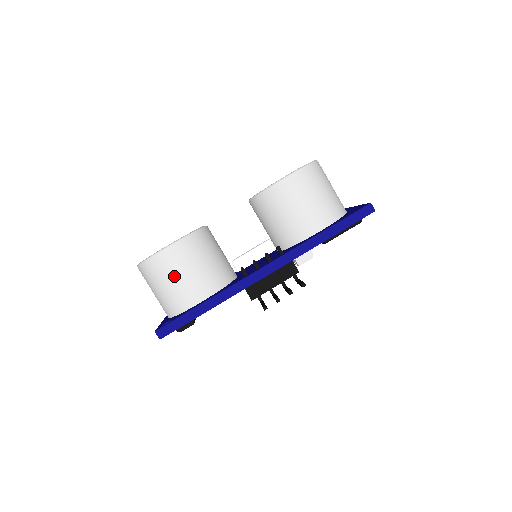
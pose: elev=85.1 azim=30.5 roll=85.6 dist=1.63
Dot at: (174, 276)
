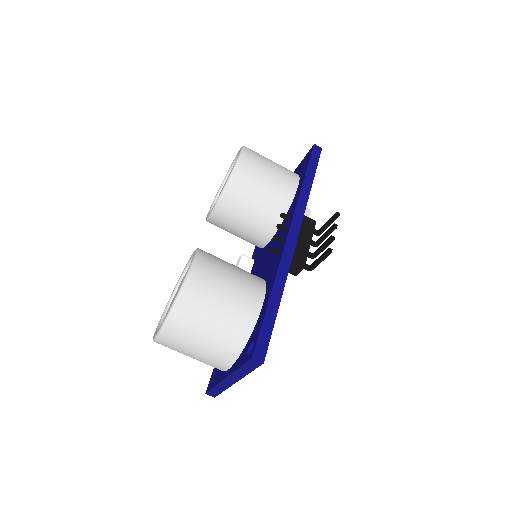
Dot at: (218, 297)
